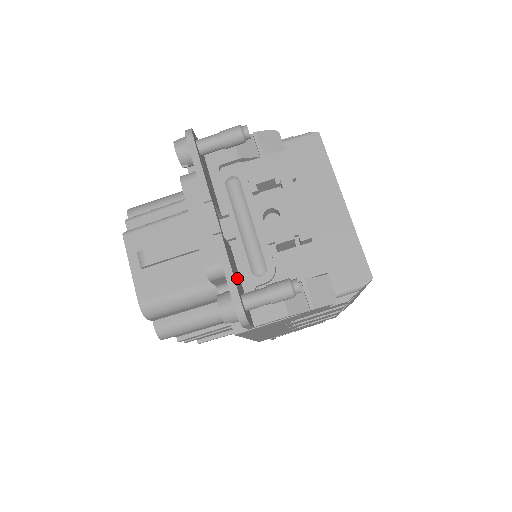
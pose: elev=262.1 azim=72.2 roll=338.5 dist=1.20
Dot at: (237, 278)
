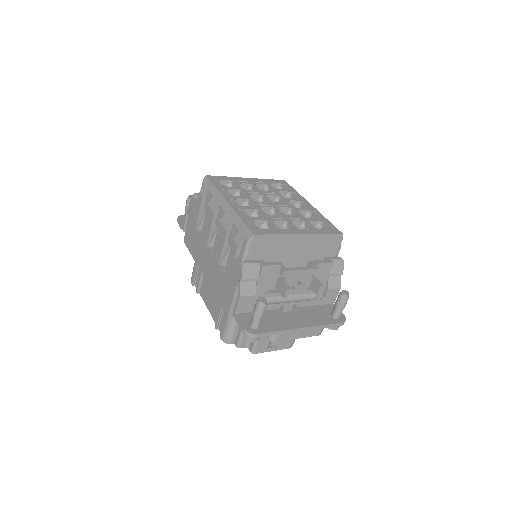
Dot at: (321, 315)
